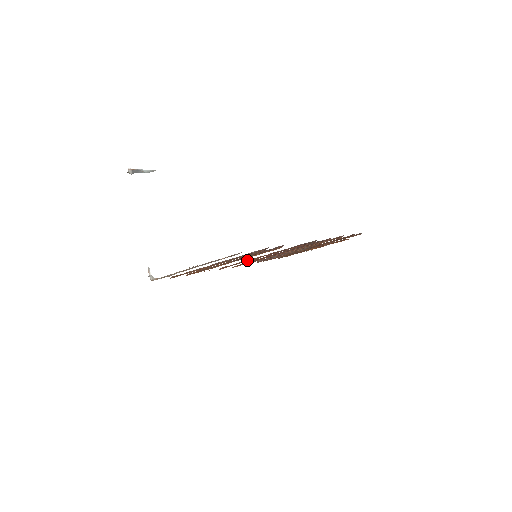
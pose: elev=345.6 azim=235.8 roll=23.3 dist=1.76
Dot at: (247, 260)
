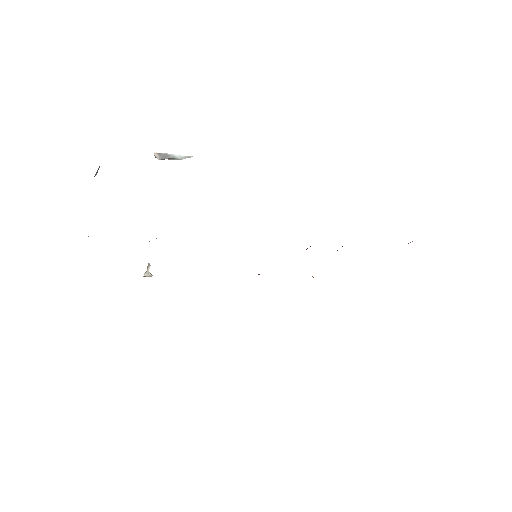
Dot at: occluded
